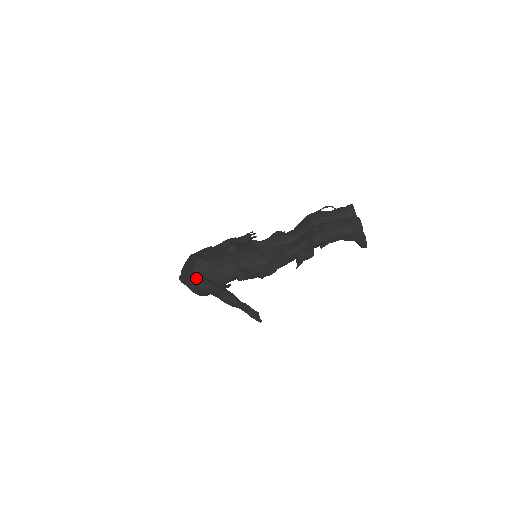
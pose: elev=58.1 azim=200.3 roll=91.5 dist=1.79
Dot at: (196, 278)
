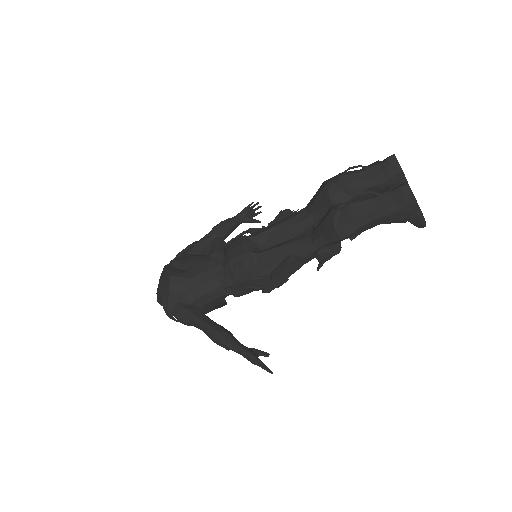
Dot at: (174, 306)
